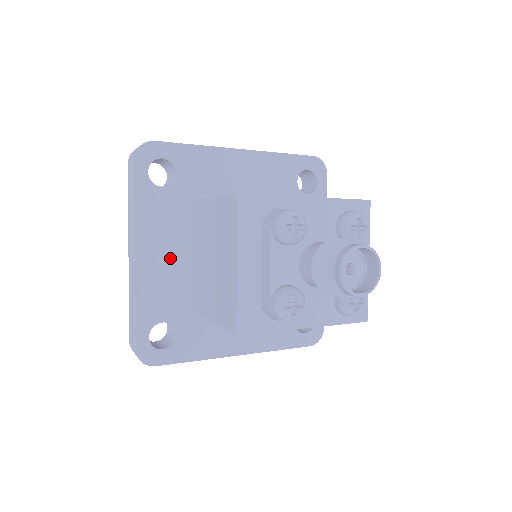
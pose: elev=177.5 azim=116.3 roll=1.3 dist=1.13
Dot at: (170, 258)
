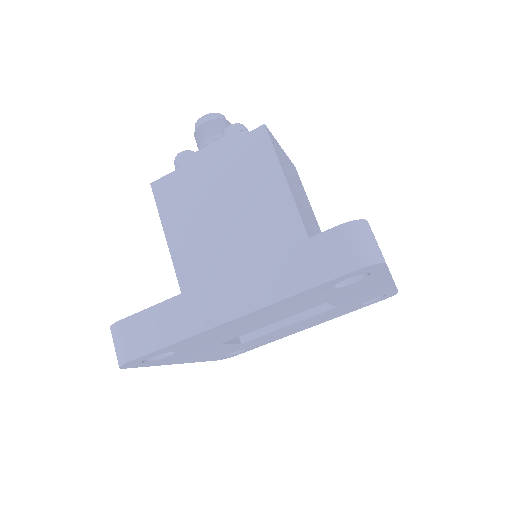
Dot at: occluded
